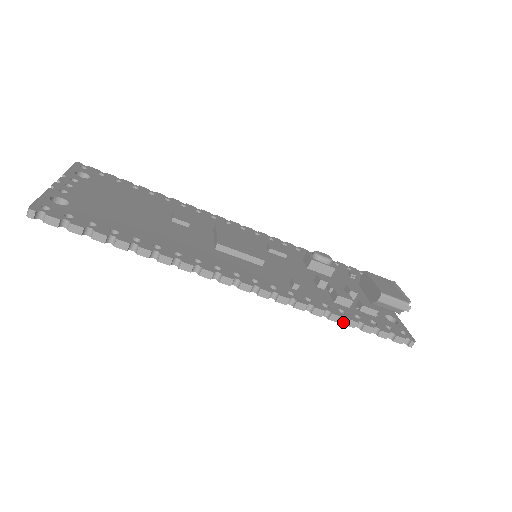
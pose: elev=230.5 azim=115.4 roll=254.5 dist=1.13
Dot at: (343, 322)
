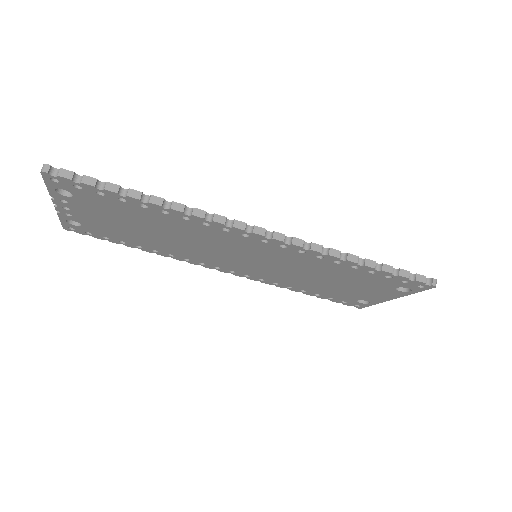
Dot at: (362, 265)
